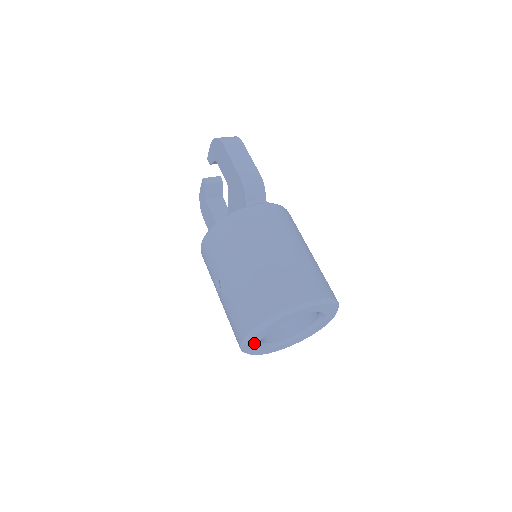
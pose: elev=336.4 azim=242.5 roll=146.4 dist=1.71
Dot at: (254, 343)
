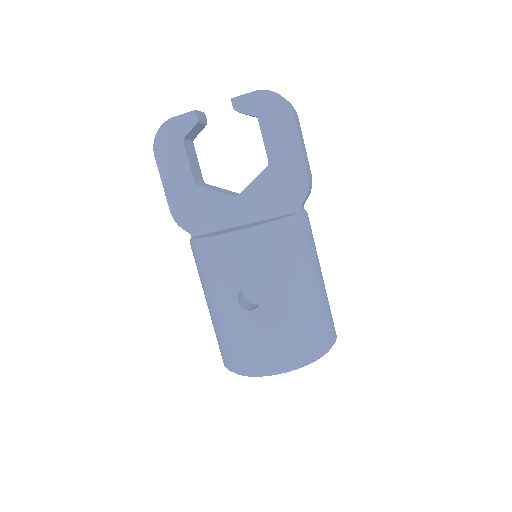
Dot at: occluded
